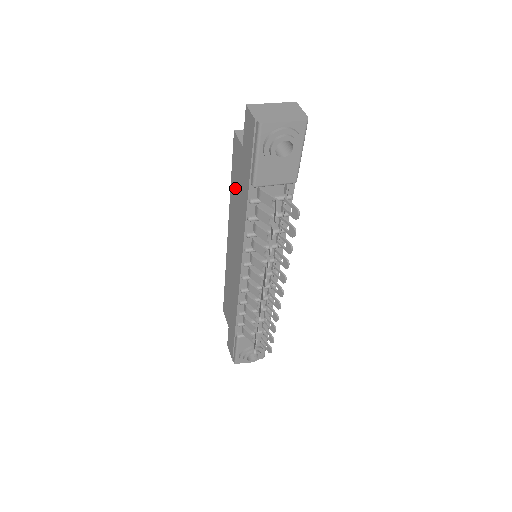
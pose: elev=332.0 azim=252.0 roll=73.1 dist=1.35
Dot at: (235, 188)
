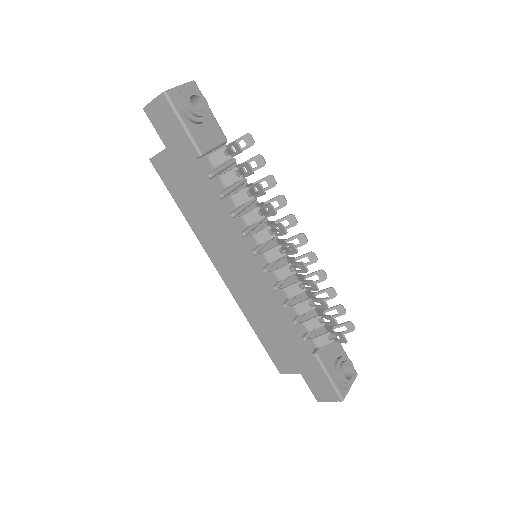
Dot at: (188, 203)
